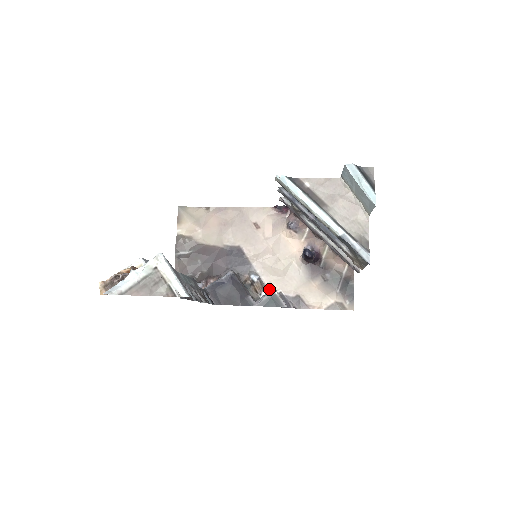
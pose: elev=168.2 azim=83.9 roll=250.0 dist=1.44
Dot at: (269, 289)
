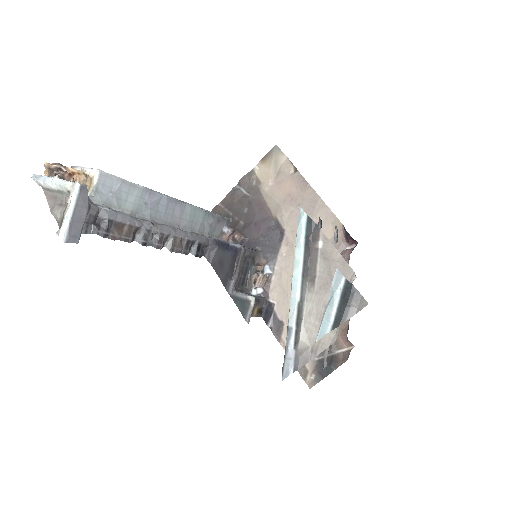
Dot at: (269, 291)
